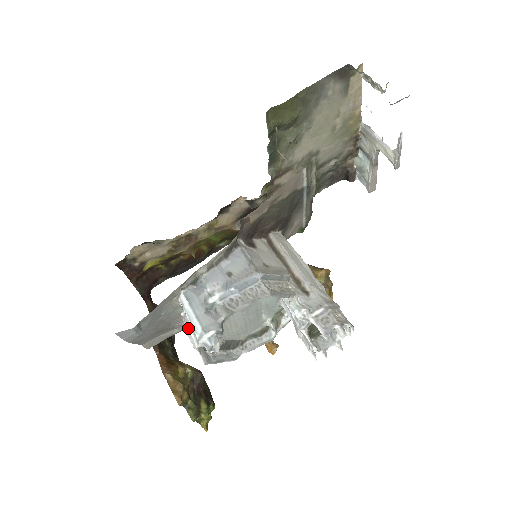
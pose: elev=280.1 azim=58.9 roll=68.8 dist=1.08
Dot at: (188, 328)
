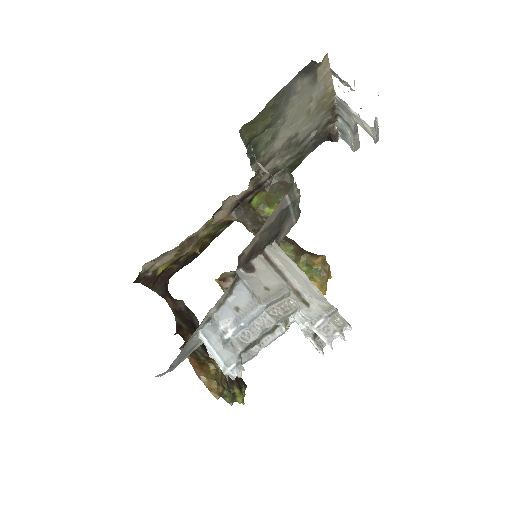
Dot at: occluded
